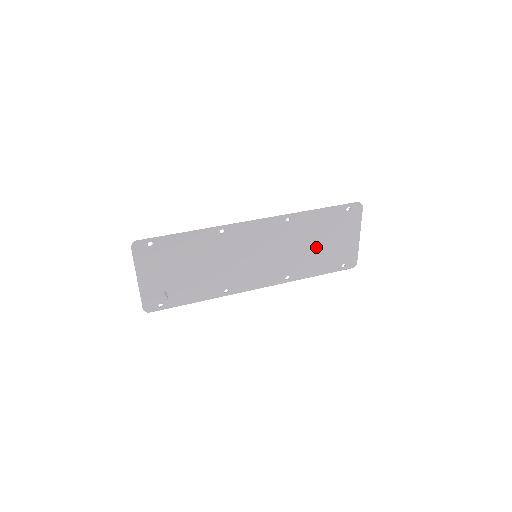
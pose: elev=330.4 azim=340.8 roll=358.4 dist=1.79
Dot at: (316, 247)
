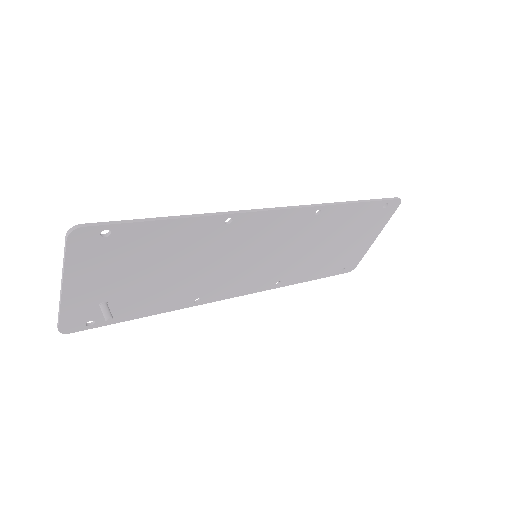
Dot at: (328, 248)
